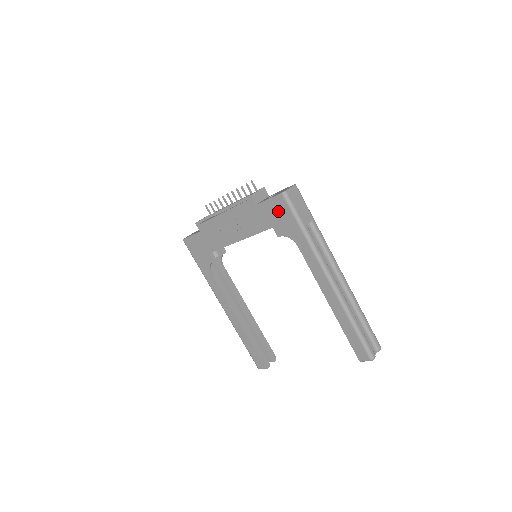
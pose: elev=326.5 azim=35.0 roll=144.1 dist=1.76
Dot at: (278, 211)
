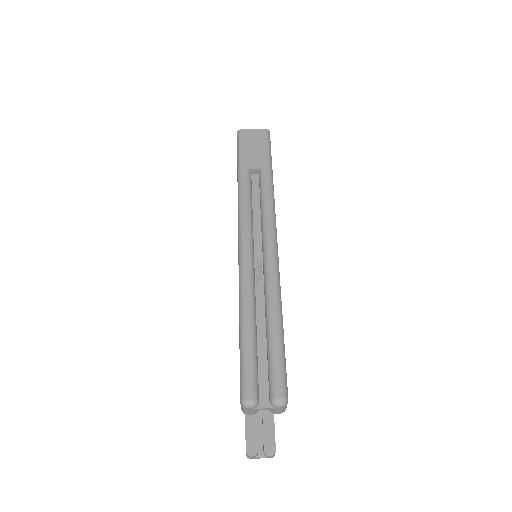
Dot at: occluded
